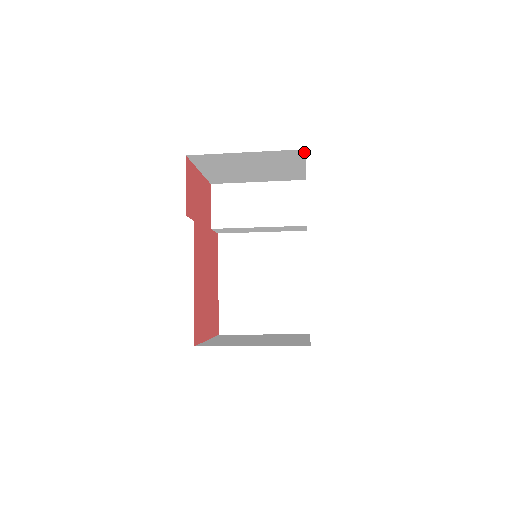
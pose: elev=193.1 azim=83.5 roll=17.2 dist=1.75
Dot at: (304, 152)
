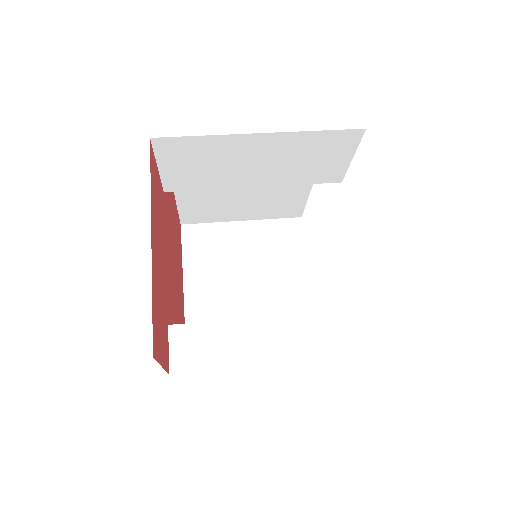
Dot at: occluded
